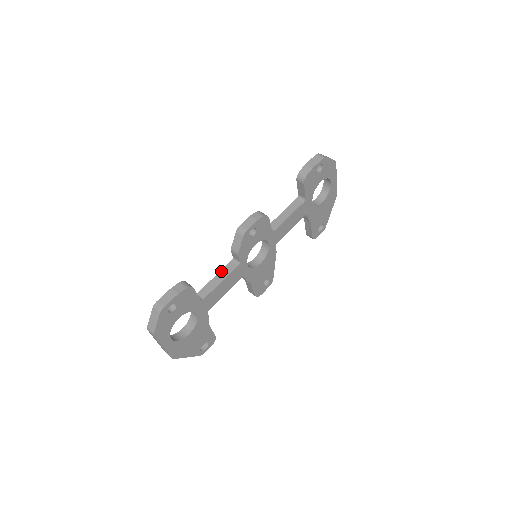
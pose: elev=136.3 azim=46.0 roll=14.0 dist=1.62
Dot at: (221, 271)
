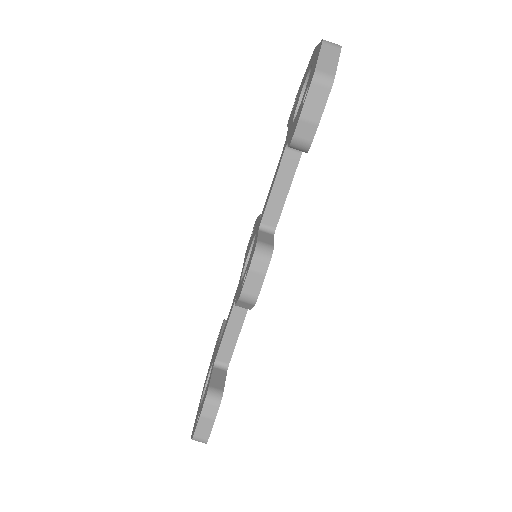
Dot at: (229, 321)
